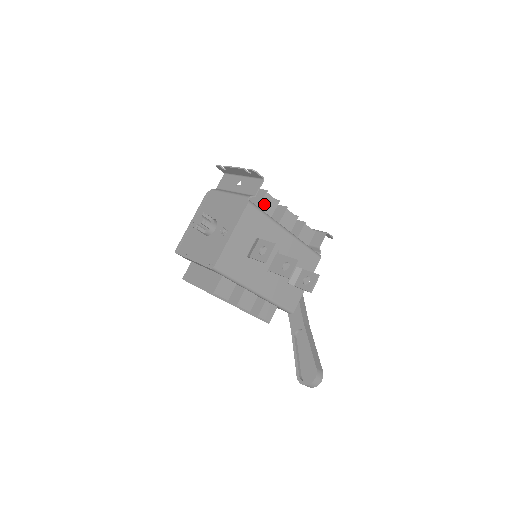
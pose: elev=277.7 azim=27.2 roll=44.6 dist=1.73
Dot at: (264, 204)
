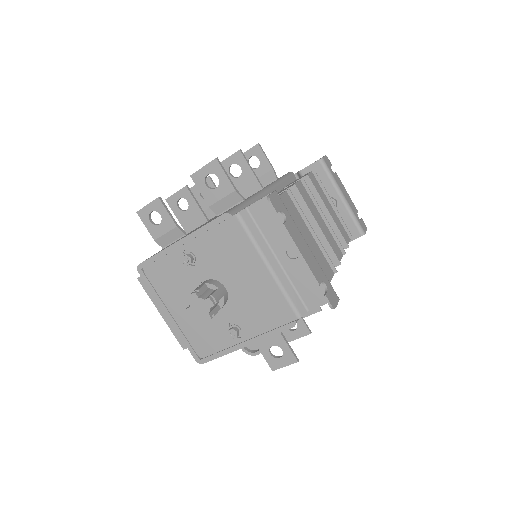
Dot at: occluded
